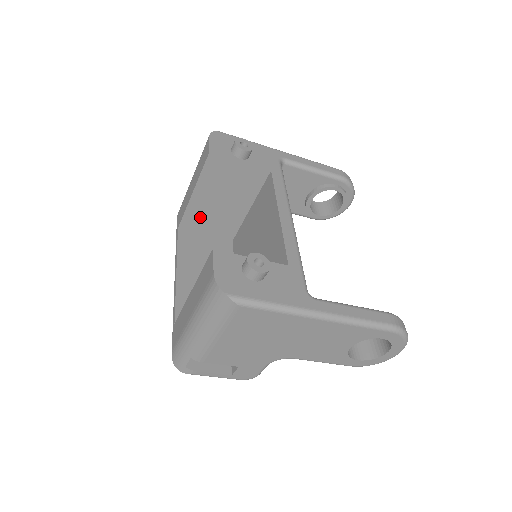
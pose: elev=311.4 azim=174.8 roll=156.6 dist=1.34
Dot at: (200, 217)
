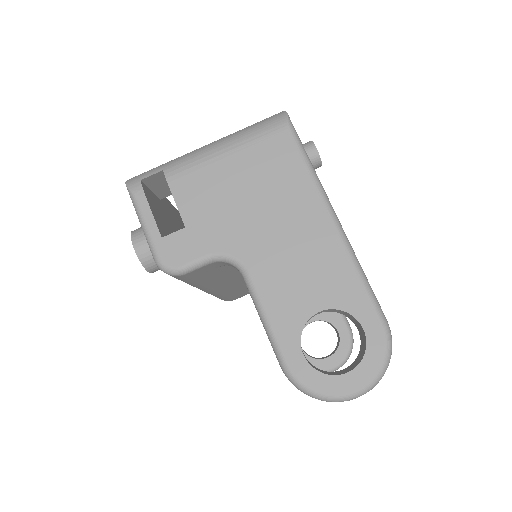
Dot at: occluded
